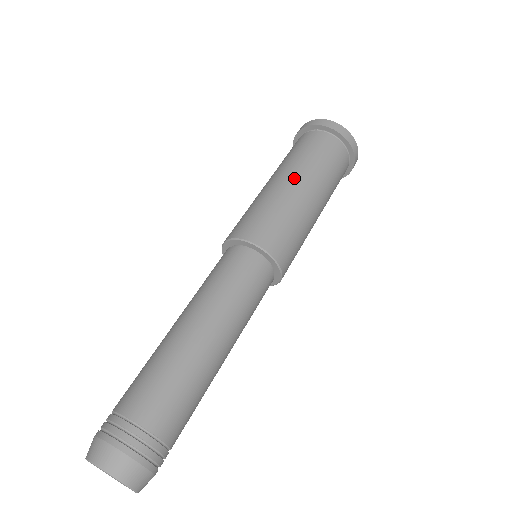
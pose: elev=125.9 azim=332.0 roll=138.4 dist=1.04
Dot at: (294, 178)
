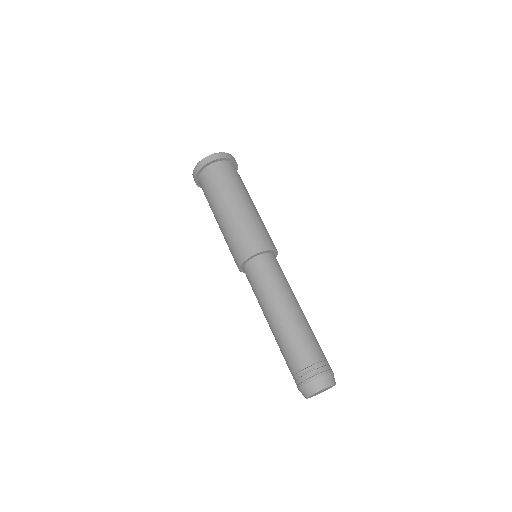
Dot at: (241, 201)
